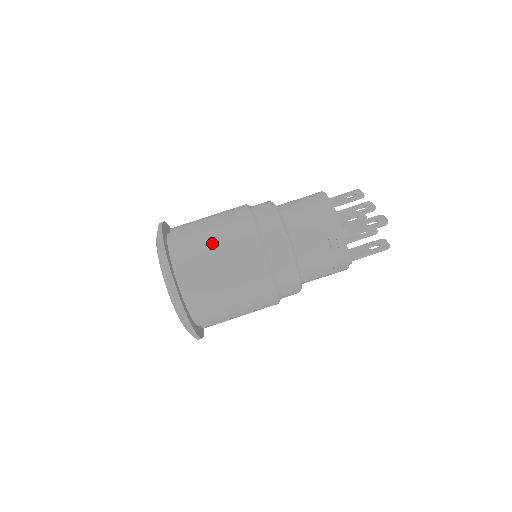
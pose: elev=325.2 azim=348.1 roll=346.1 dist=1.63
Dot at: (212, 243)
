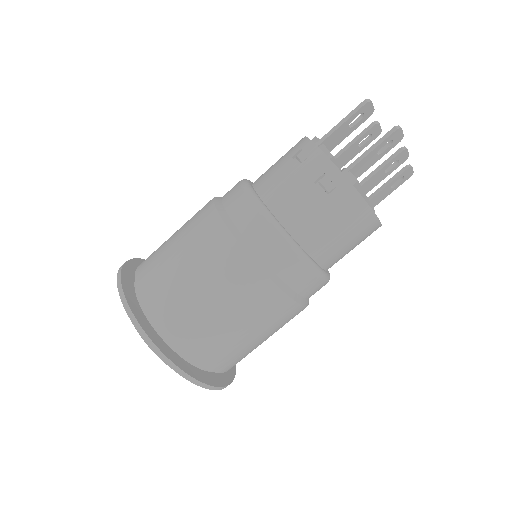
Dot at: occluded
